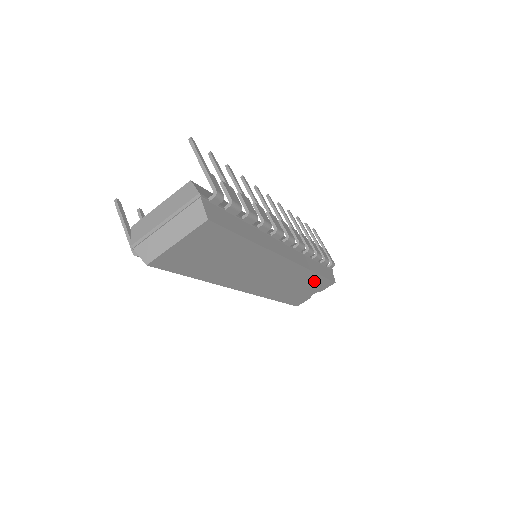
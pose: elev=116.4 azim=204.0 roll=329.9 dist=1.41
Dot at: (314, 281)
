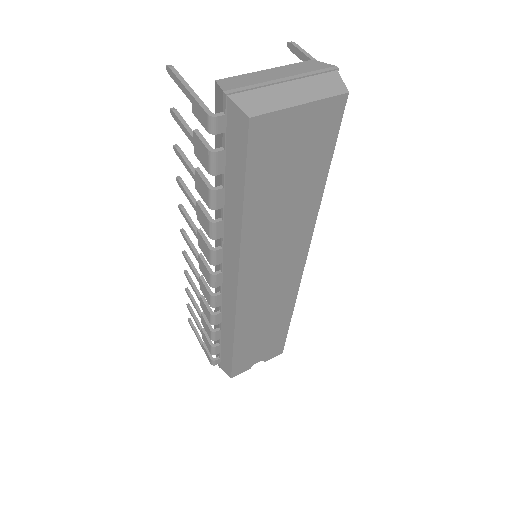
Dot at: (278, 333)
